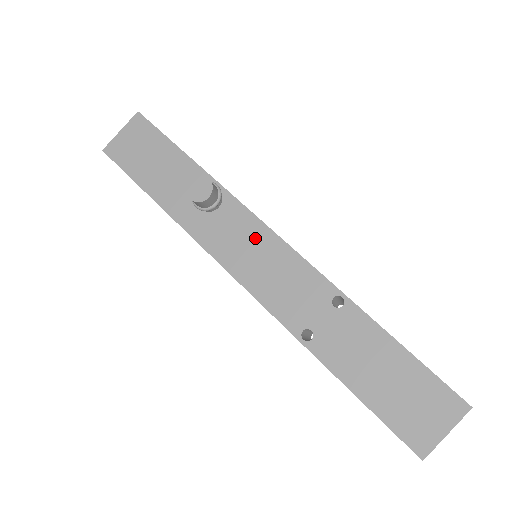
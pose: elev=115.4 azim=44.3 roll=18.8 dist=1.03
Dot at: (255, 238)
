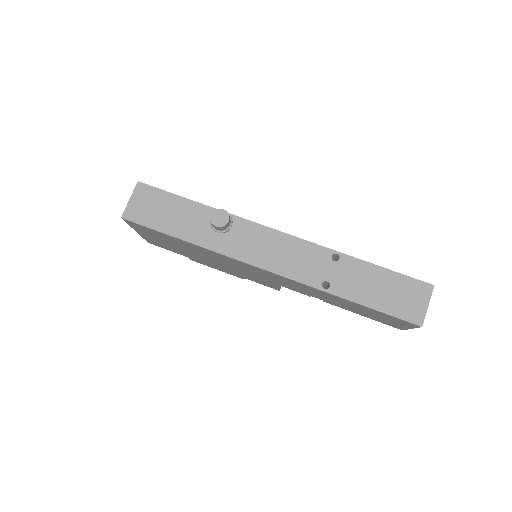
Dot at: (265, 238)
